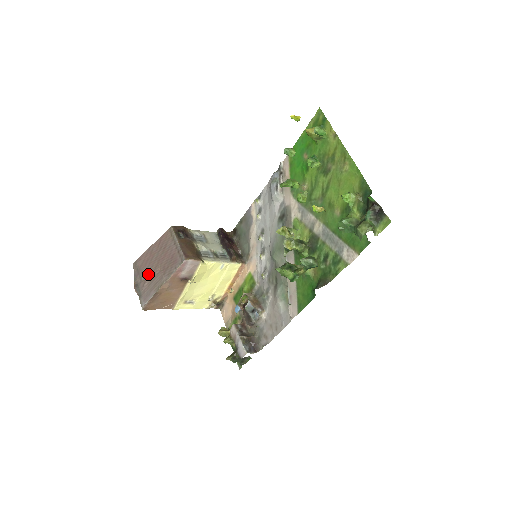
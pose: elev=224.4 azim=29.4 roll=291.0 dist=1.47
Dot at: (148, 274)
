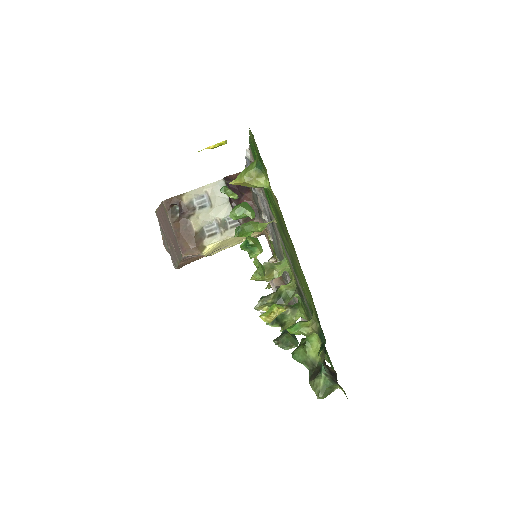
Dot at: (167, 239)
